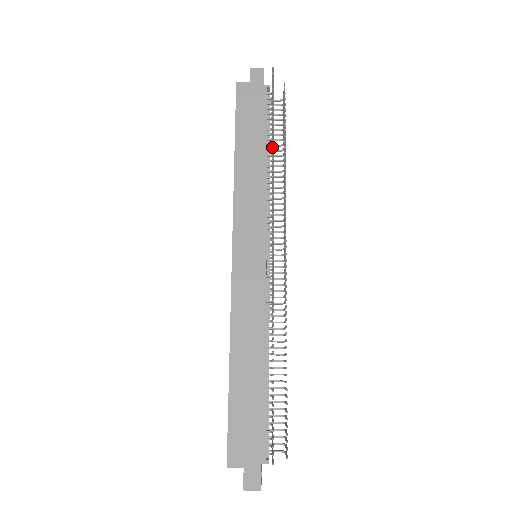
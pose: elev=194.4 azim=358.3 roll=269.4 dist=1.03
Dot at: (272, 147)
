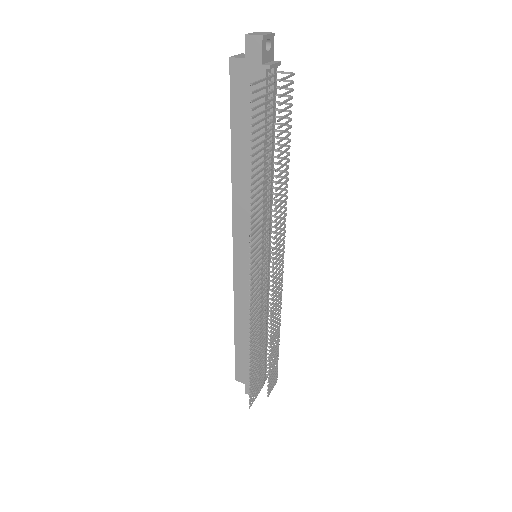
Dot at: (250, 192)
